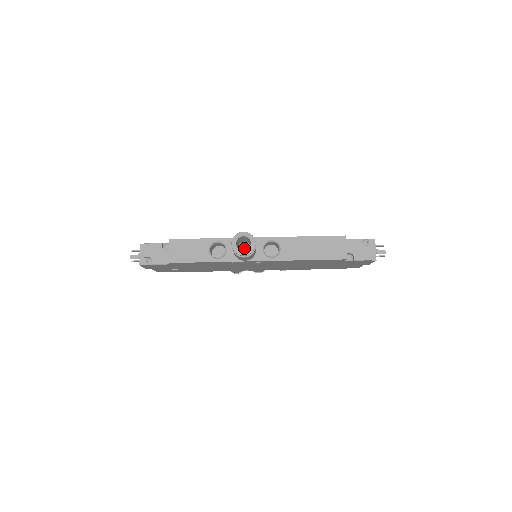
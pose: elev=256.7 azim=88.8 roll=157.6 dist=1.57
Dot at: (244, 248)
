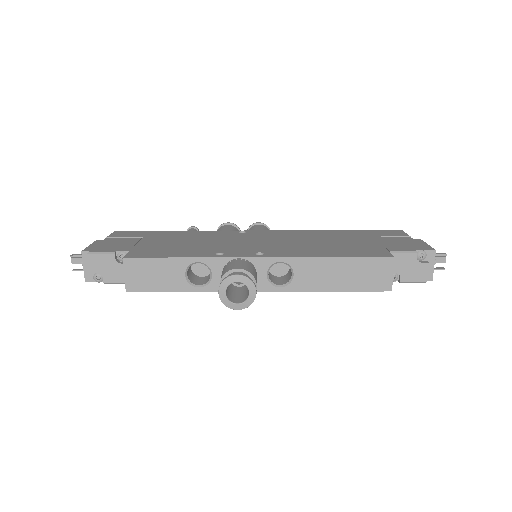
Dot at: occluded
